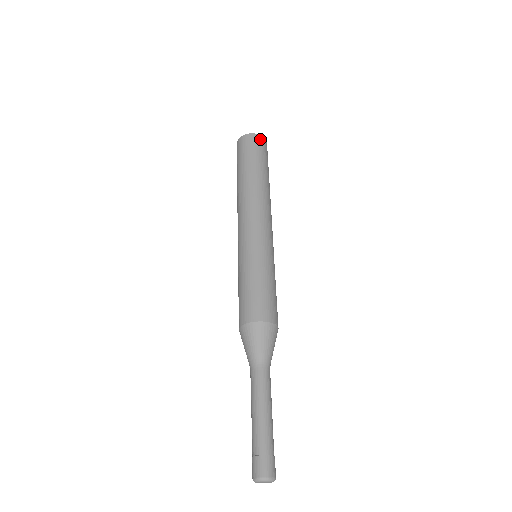
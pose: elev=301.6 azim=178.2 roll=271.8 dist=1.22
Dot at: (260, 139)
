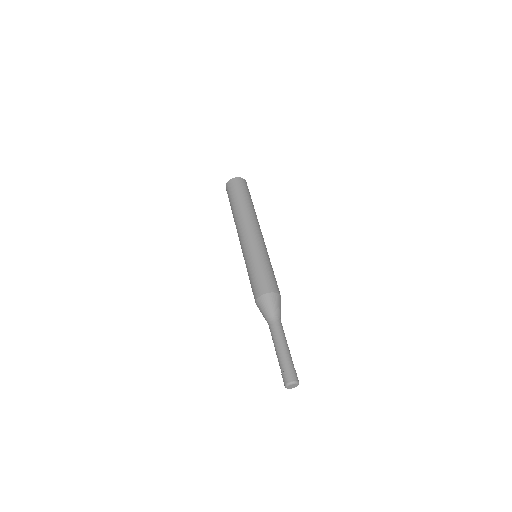
Dot at: (236, 180)
